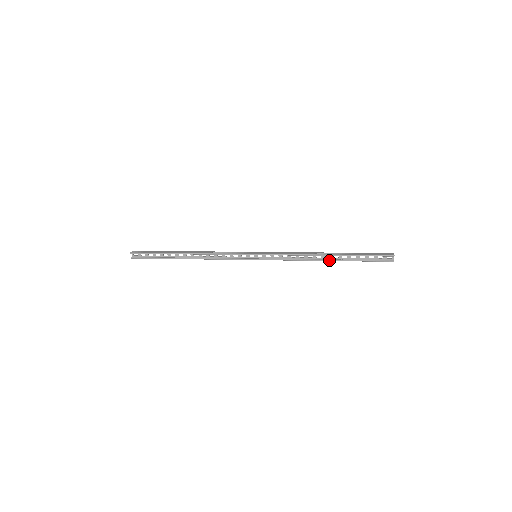
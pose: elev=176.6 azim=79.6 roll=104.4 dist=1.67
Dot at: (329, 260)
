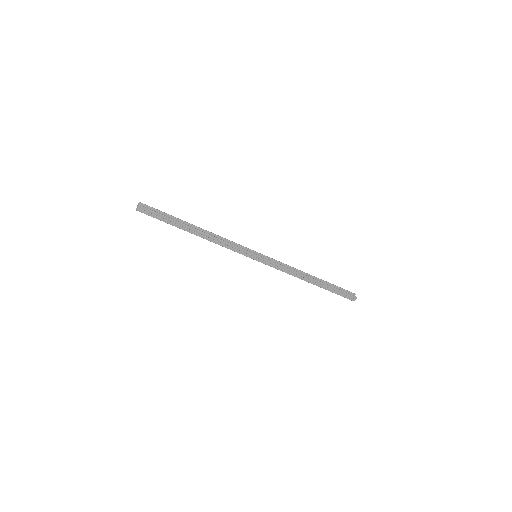
Dot at: (314, 279)
